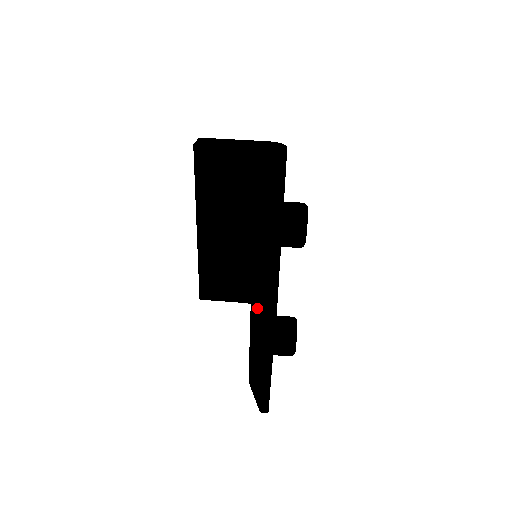
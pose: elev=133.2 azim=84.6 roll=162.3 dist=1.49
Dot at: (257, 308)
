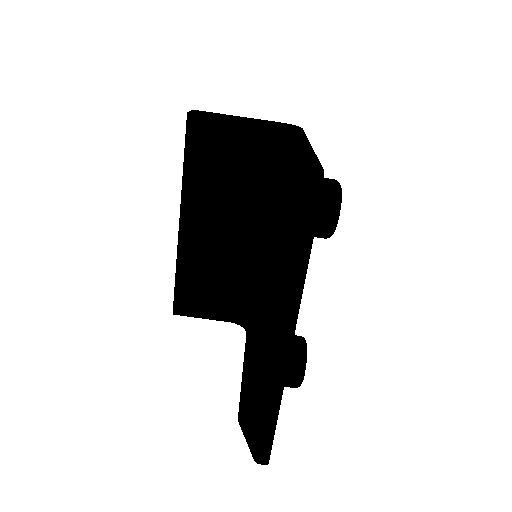
Dot at: (267, 313)
